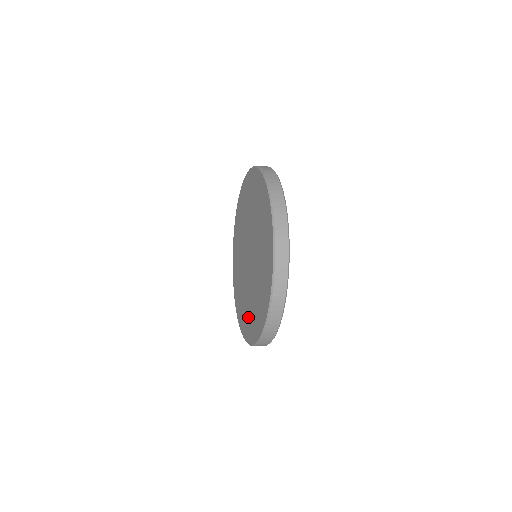
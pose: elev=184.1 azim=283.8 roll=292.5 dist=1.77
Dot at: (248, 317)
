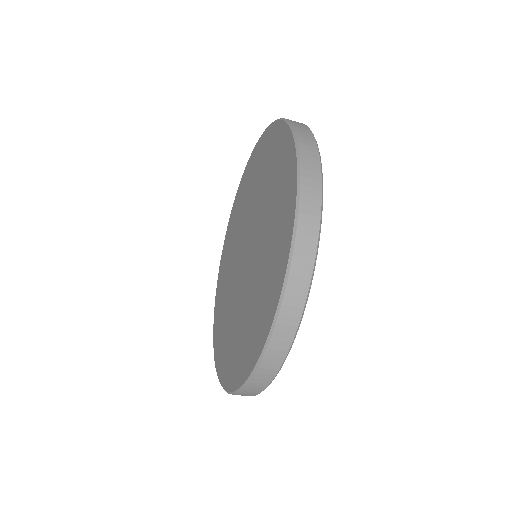
Dot at: (250, 328)
